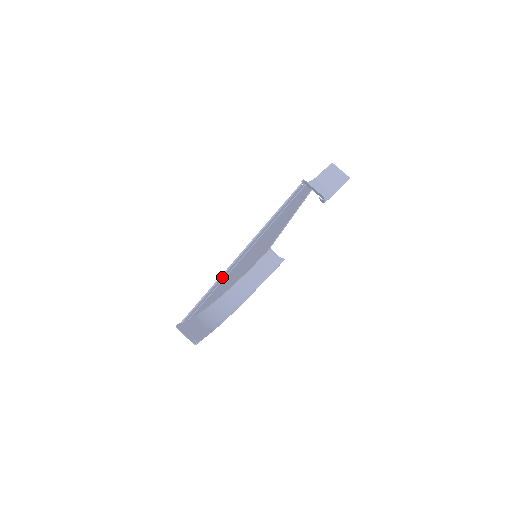
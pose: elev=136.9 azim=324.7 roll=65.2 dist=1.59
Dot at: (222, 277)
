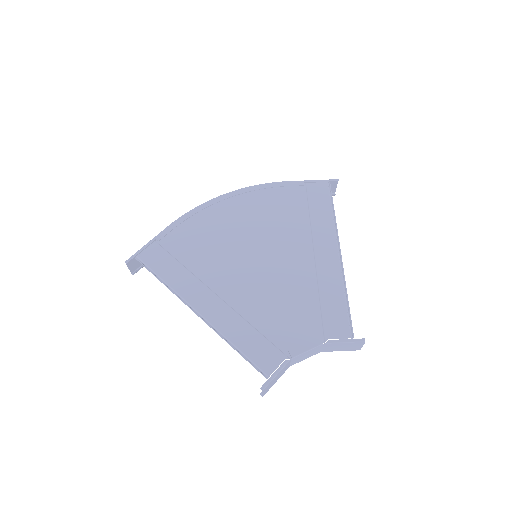
Dot at: (184, 284)
